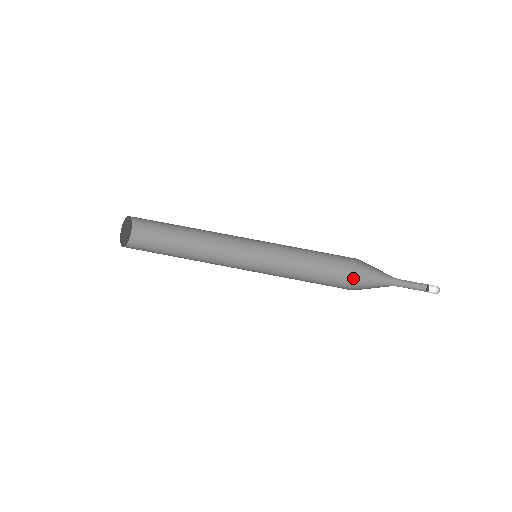
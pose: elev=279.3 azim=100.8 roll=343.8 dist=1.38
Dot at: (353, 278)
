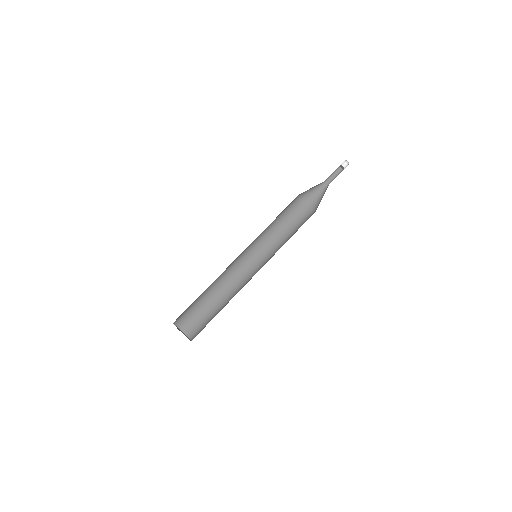
Dot at: (300, 199)
